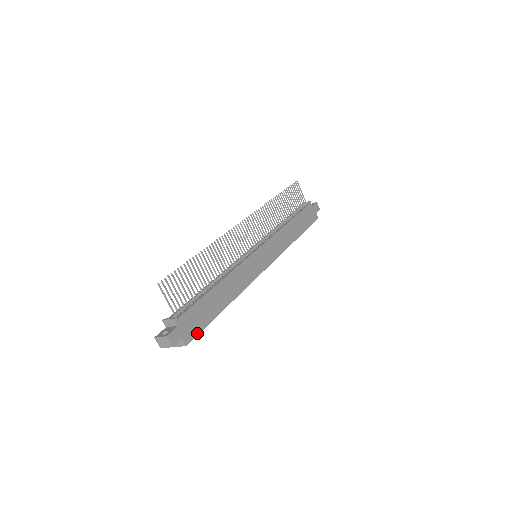
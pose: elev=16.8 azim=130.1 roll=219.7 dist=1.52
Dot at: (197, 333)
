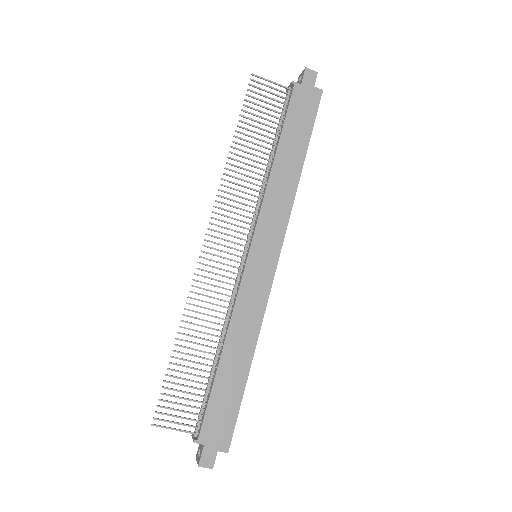
Dot at: (232, 429)
